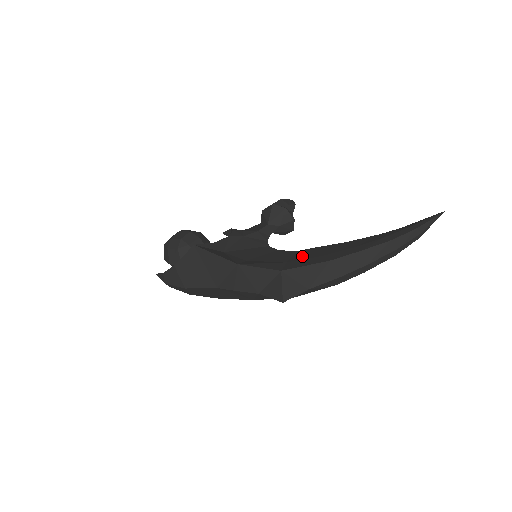
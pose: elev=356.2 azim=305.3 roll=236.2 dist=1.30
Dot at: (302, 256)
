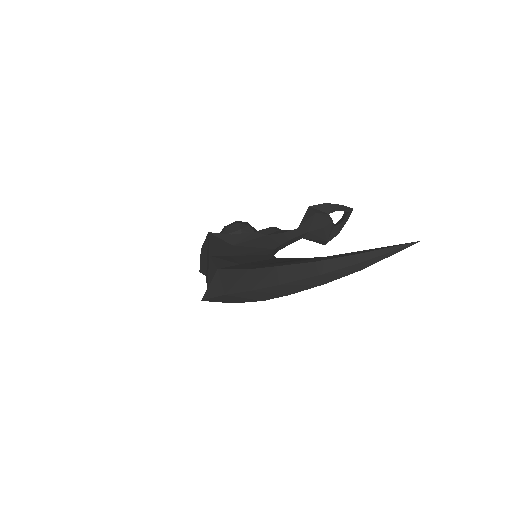
Dot at: (258, 262)
